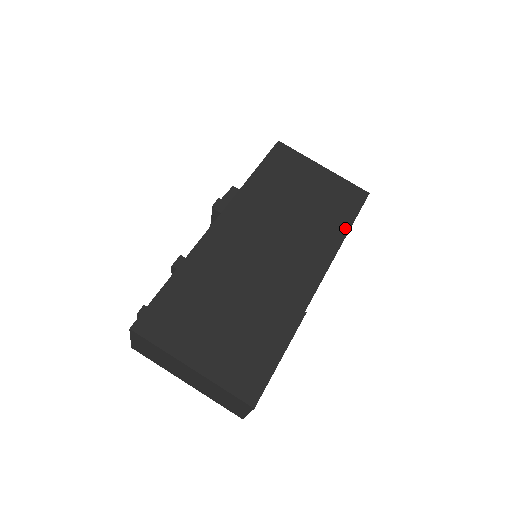
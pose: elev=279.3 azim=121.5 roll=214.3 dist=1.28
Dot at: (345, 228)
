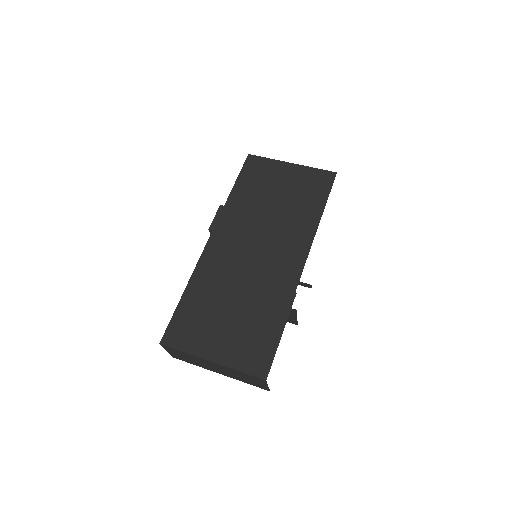
Dot at: (319, 211)
